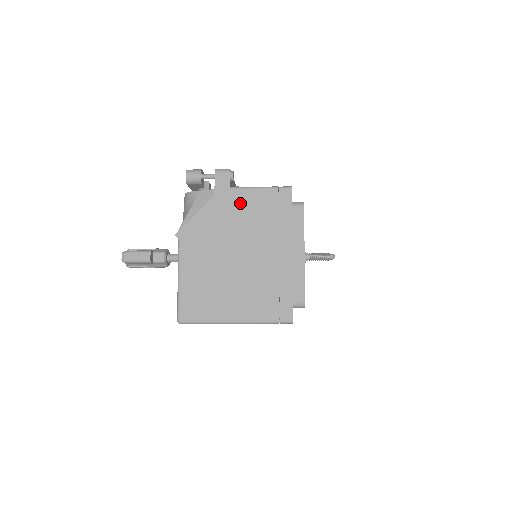
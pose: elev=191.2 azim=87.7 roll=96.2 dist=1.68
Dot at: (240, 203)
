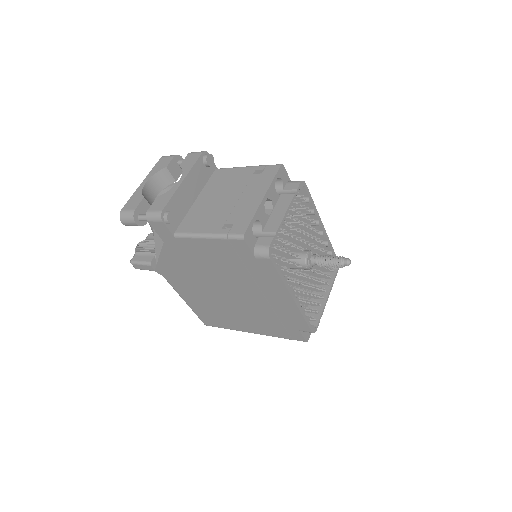
Dot at: (195, 251)
